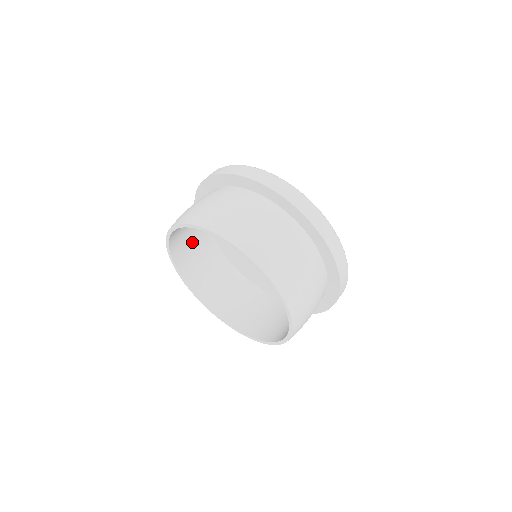
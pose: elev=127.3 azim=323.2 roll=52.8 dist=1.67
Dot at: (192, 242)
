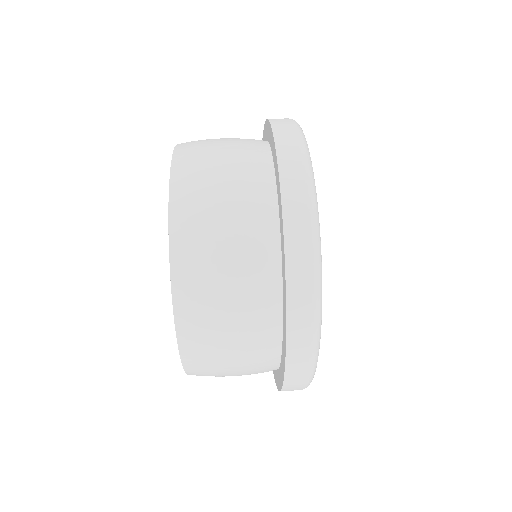
Dot at: occluded
